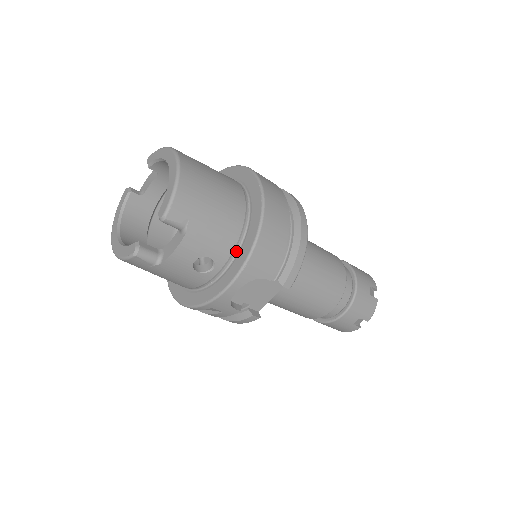
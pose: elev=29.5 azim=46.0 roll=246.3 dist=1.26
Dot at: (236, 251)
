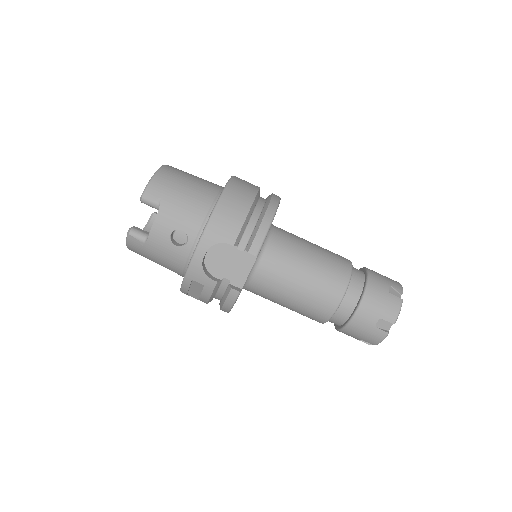
Dot at: occluded
